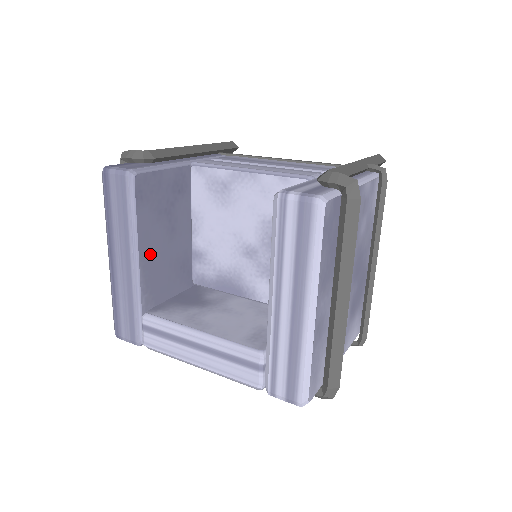
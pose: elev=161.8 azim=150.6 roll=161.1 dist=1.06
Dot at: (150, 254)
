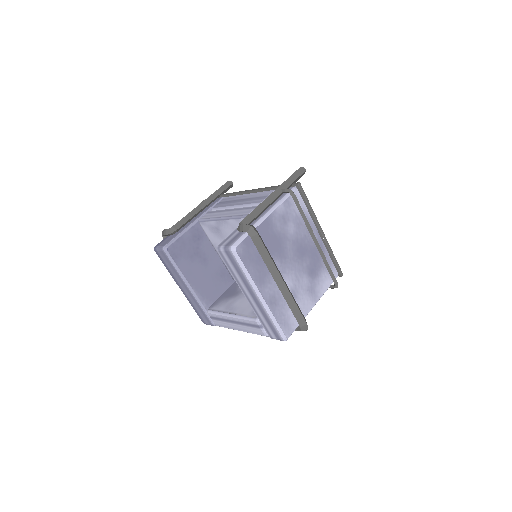
Dot at: (196, 280)
